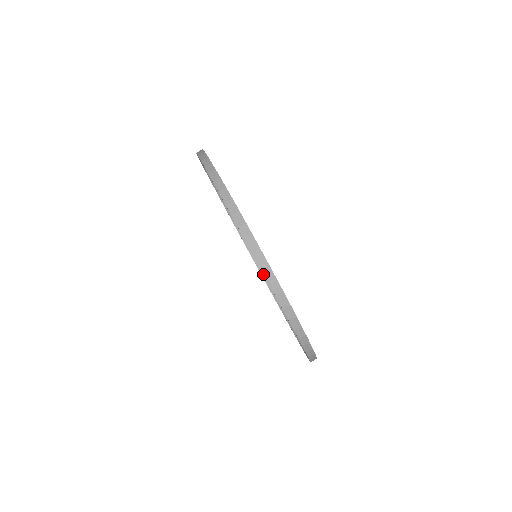
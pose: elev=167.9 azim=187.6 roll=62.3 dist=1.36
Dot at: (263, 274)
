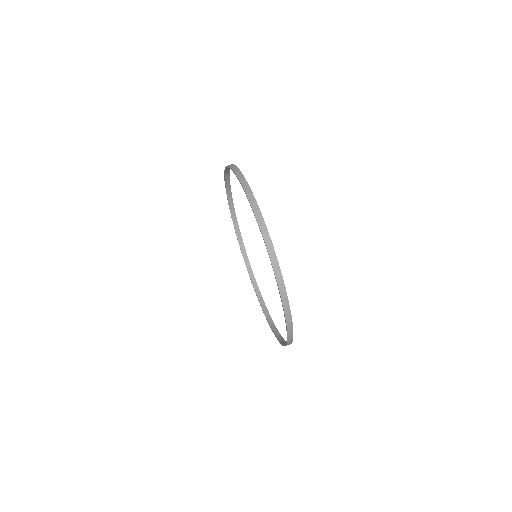
Dot at: (263, 306)
